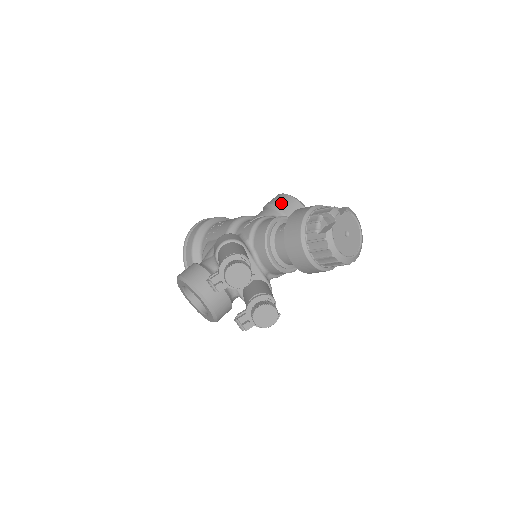
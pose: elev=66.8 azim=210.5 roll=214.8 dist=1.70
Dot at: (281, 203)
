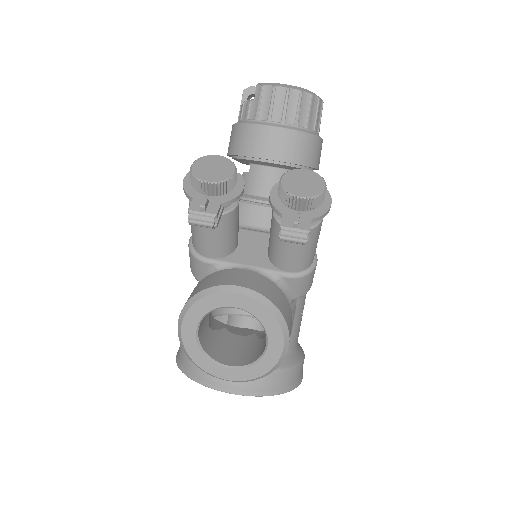
Dot at: occluded
